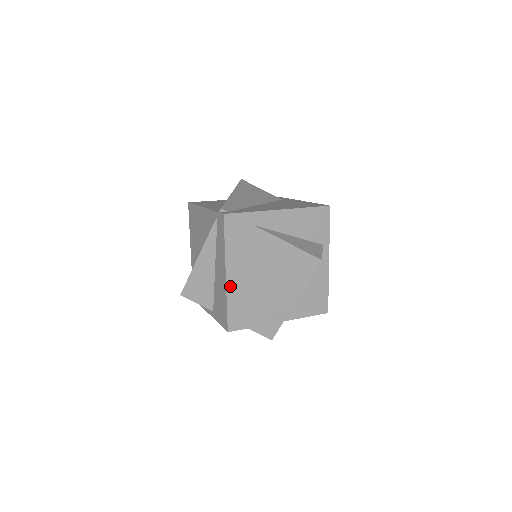
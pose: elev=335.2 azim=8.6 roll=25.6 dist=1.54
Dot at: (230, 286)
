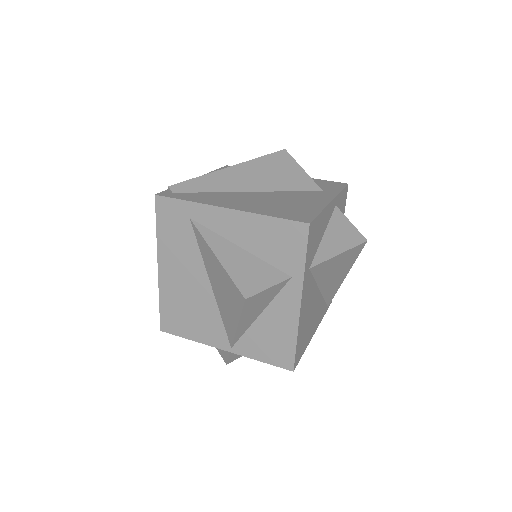
Dot at: (163, 282)
